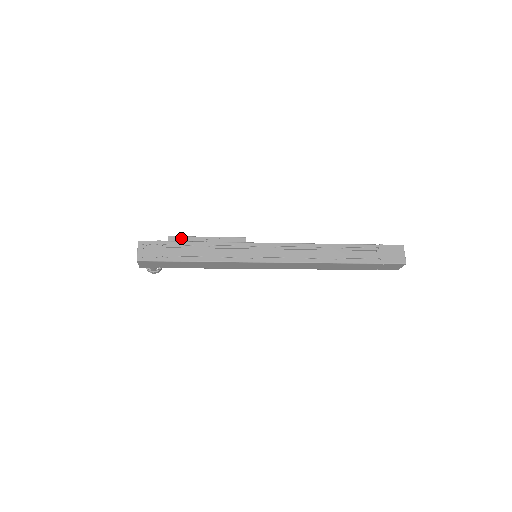
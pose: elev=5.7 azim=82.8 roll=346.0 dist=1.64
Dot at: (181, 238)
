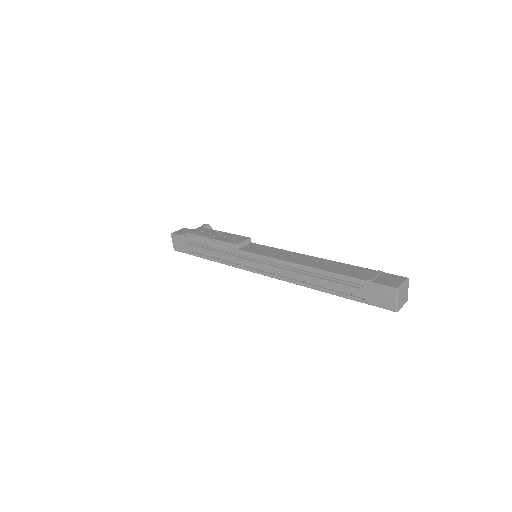
Dot at: (194, 236)
